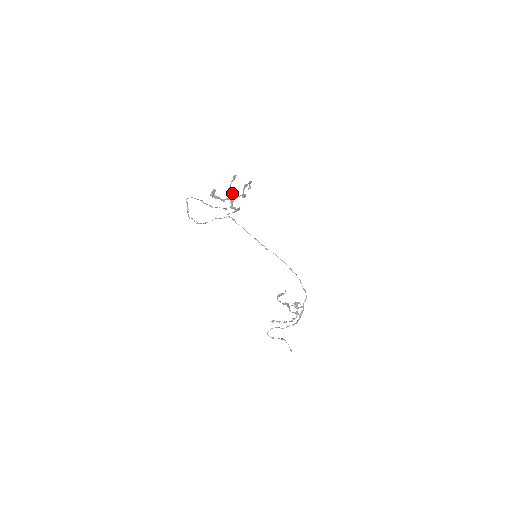
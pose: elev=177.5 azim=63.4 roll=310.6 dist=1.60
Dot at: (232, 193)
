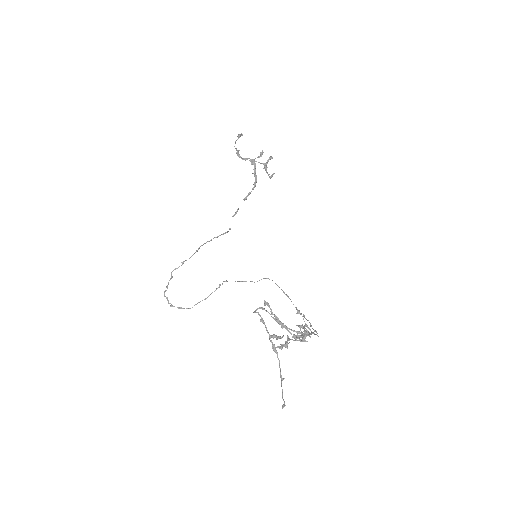
Dot at: occluded
